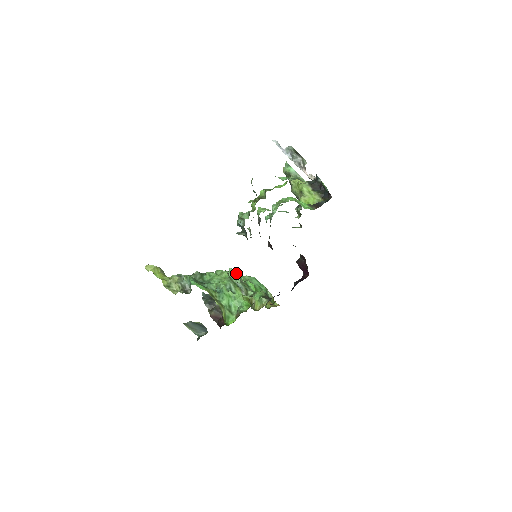
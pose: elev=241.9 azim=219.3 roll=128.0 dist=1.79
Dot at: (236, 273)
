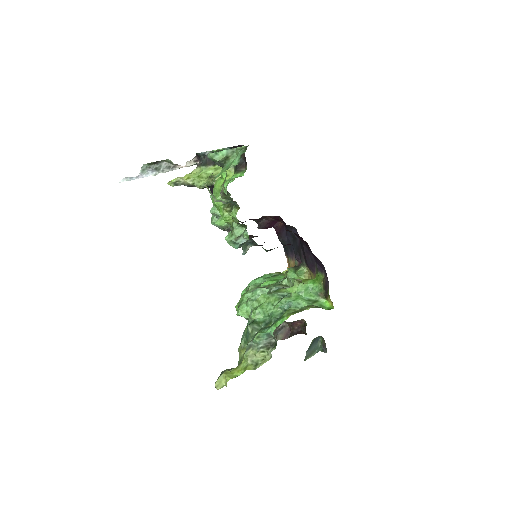
Dot at: (256, 289)
